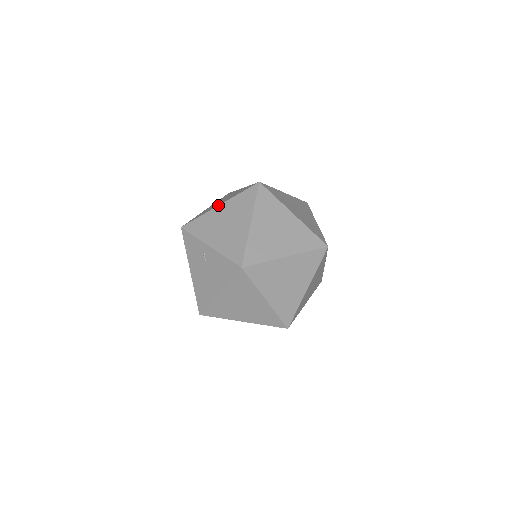
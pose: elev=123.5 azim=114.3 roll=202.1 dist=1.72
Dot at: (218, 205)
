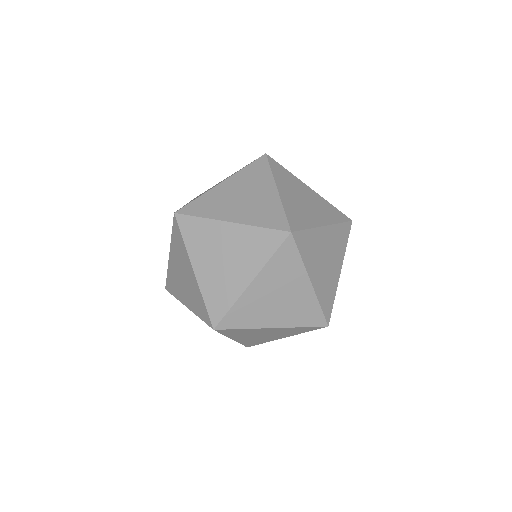
Dot at: occluded
